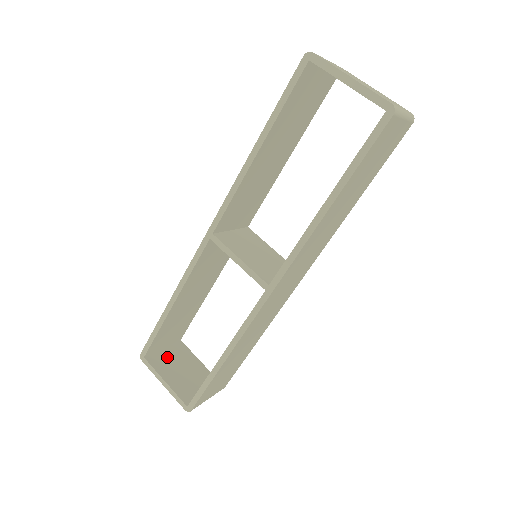
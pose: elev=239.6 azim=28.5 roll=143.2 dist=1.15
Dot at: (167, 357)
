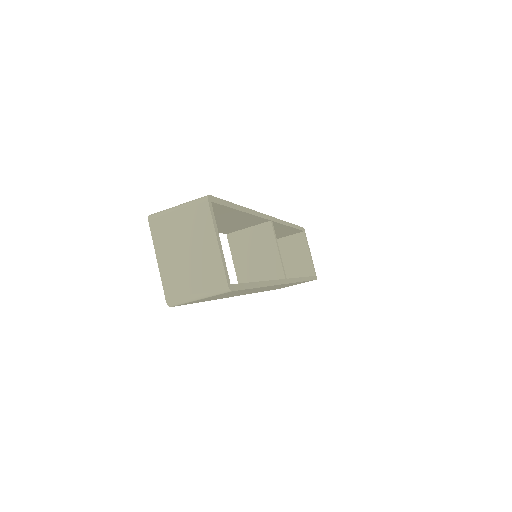
Dot at: (285, 244)
